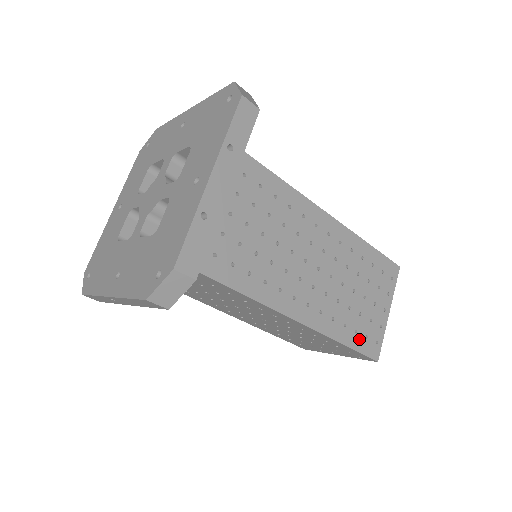
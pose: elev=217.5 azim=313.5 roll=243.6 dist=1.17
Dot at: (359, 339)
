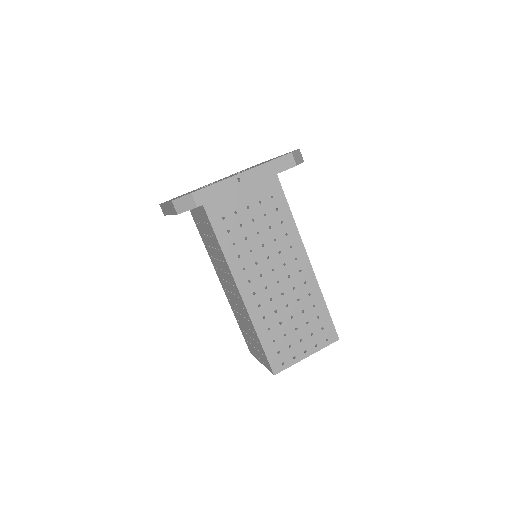
Dot at: occluded
